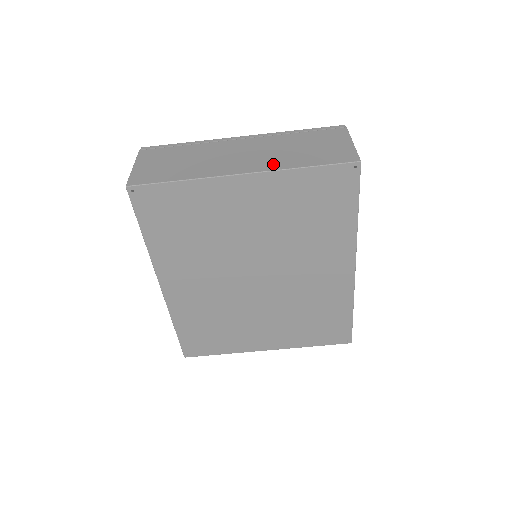
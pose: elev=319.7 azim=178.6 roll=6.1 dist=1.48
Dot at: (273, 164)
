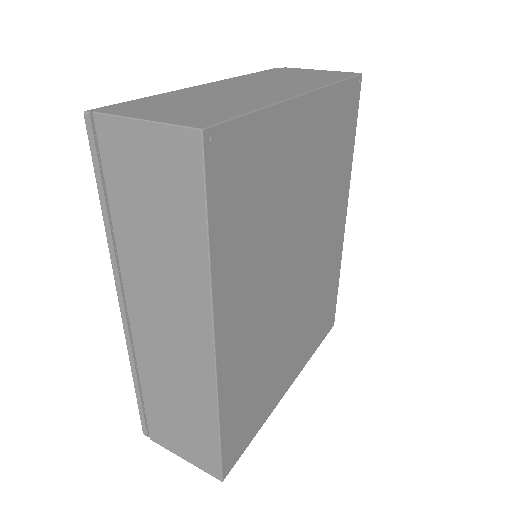
Dot at: (309, 85)
